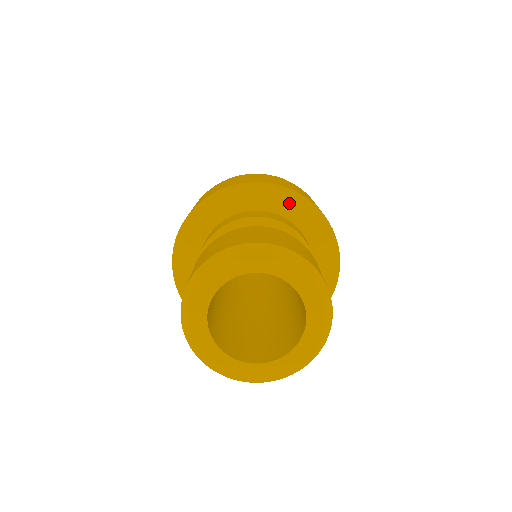
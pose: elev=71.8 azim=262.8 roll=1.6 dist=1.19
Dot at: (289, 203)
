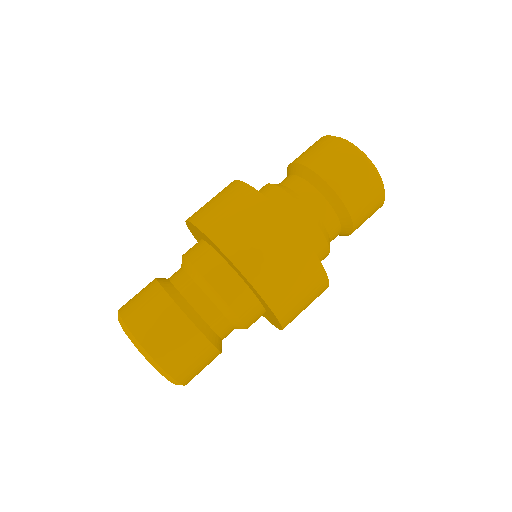
Dot at: (273, 317)
